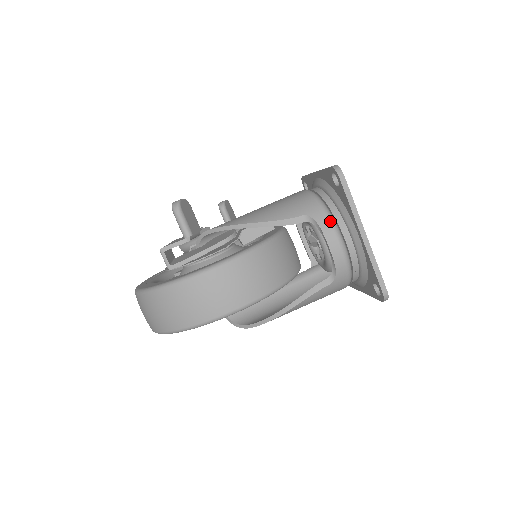
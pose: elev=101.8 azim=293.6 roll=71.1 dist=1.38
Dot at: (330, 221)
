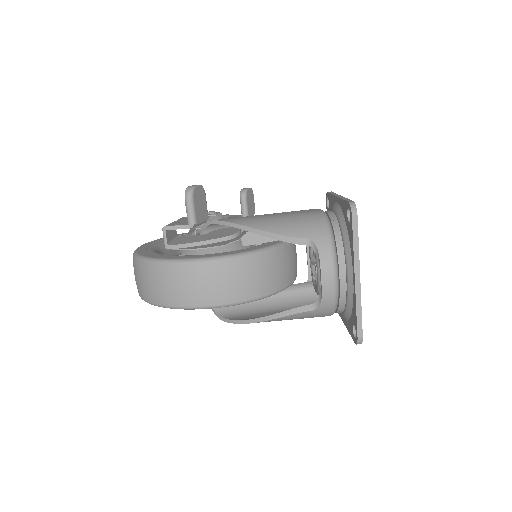
Dot at: (331, 253)
